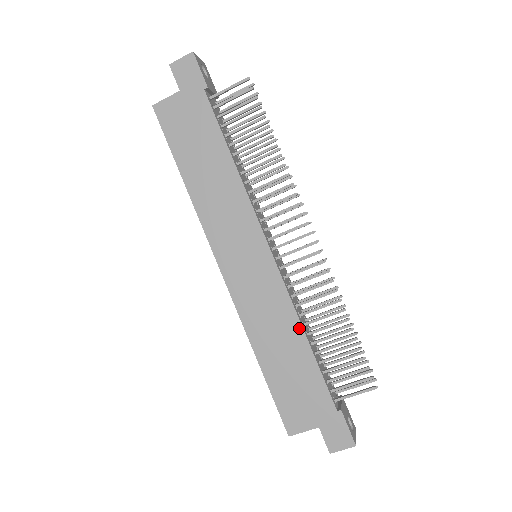
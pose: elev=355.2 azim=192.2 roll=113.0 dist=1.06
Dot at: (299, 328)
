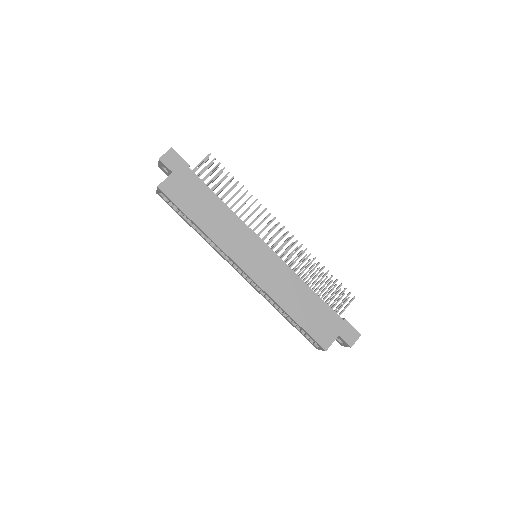
Dot at: (303, 283)
